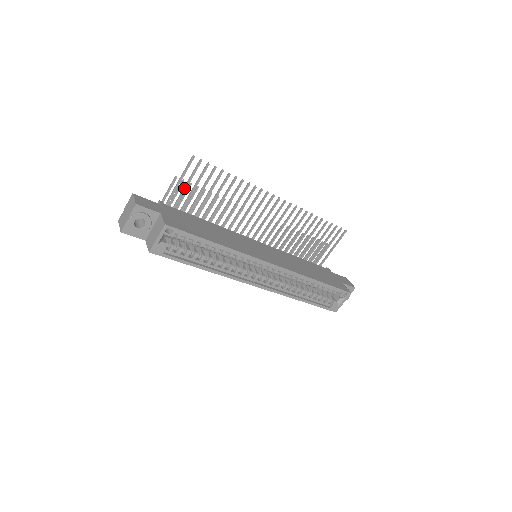
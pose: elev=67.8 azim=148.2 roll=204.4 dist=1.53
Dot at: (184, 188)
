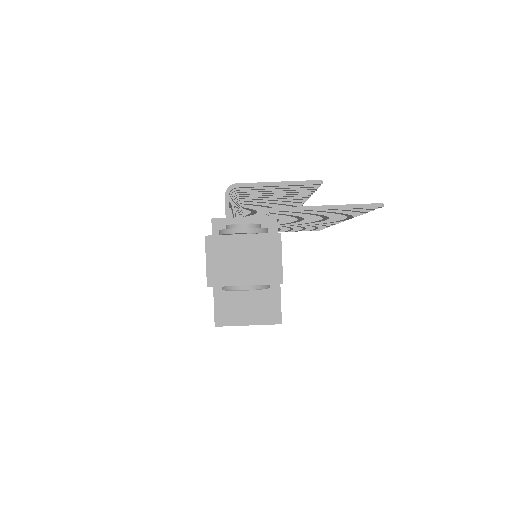
Dot at: (315, 211)
